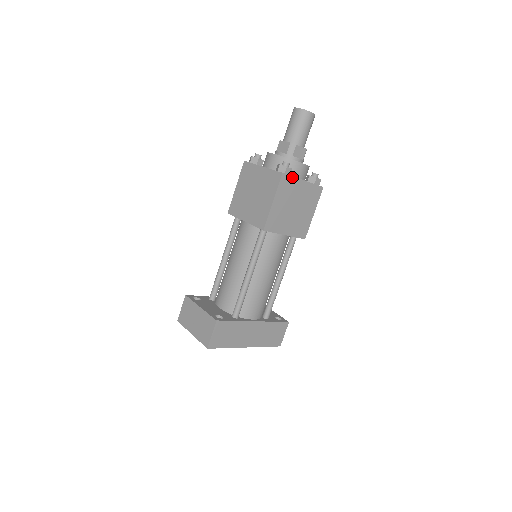
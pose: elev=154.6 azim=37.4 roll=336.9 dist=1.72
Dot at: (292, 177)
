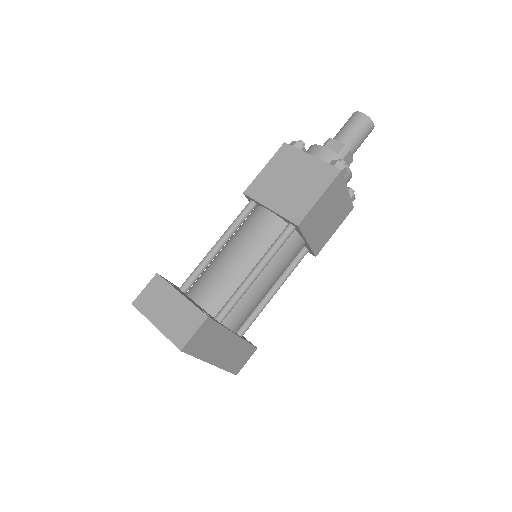
Dot at: (344, 180)
